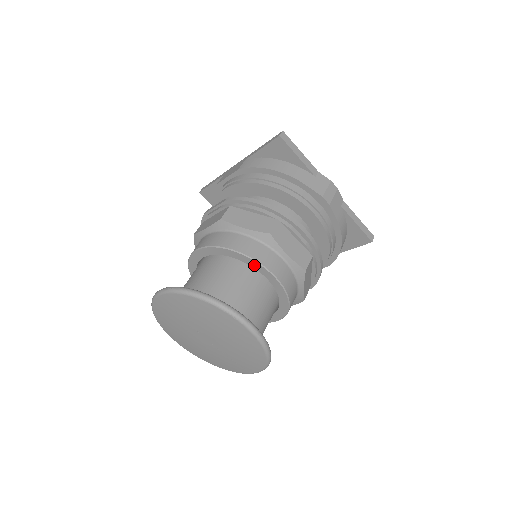
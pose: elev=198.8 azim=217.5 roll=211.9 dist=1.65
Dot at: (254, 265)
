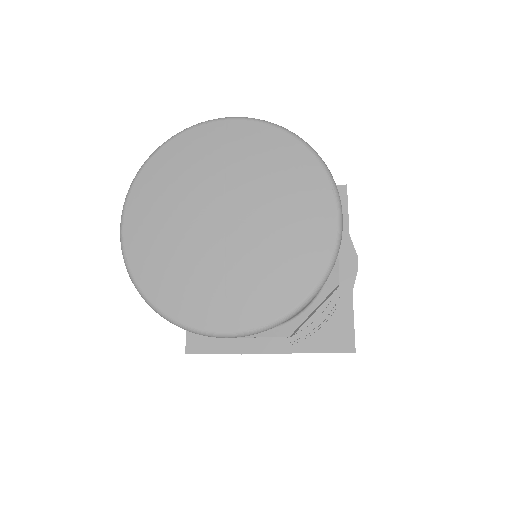
Dot at: occluded
